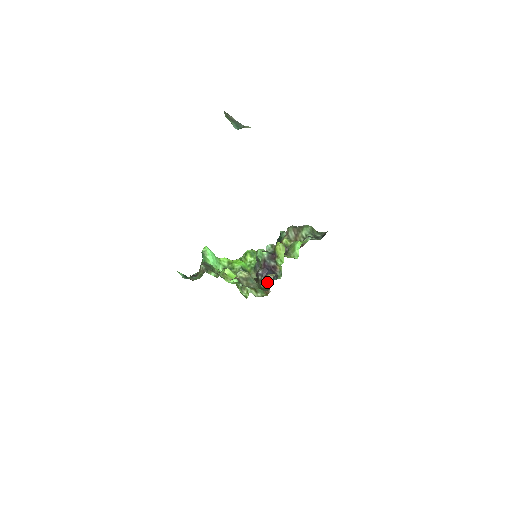
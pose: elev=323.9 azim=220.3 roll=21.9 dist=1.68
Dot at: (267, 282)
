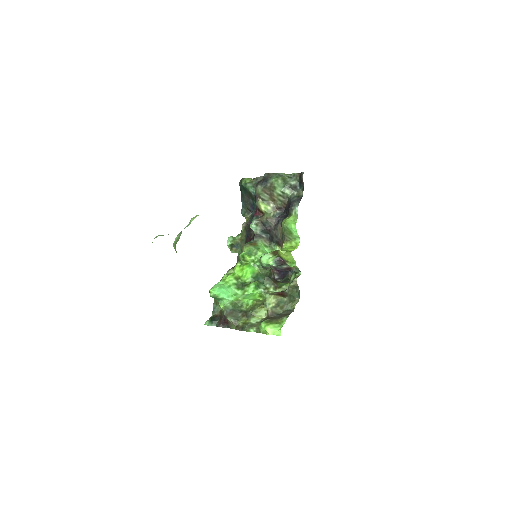
Dot at: (293, 288)
